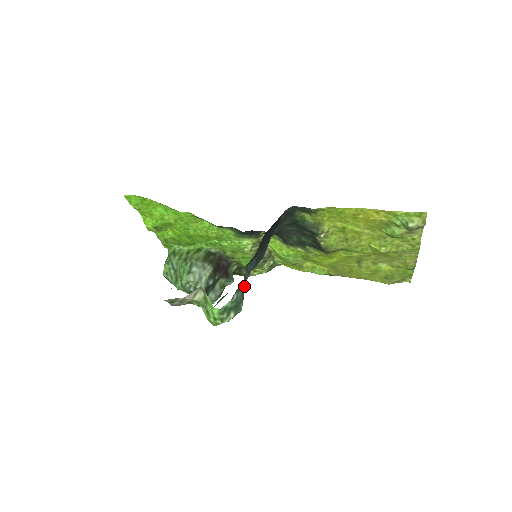
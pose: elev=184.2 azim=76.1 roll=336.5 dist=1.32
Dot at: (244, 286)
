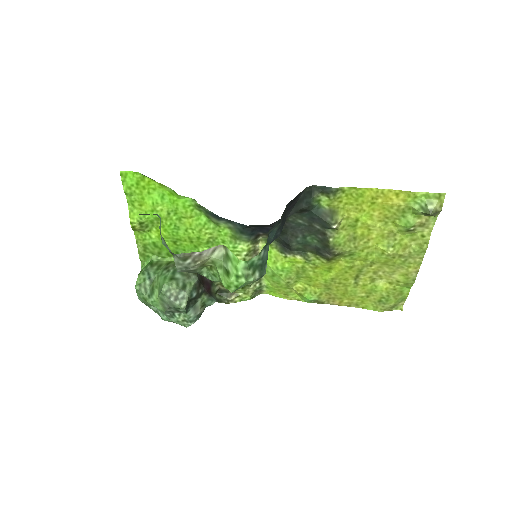
Dot at: occluded
